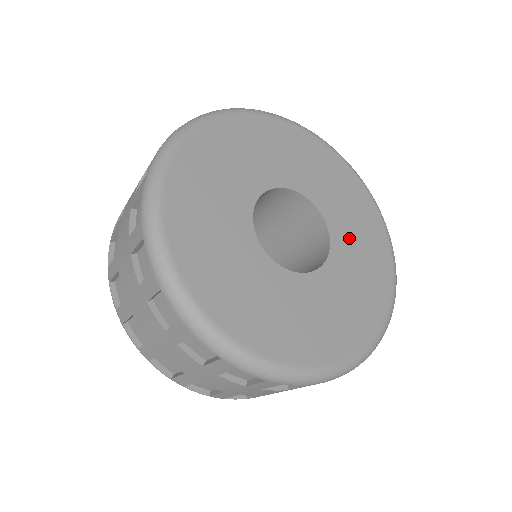
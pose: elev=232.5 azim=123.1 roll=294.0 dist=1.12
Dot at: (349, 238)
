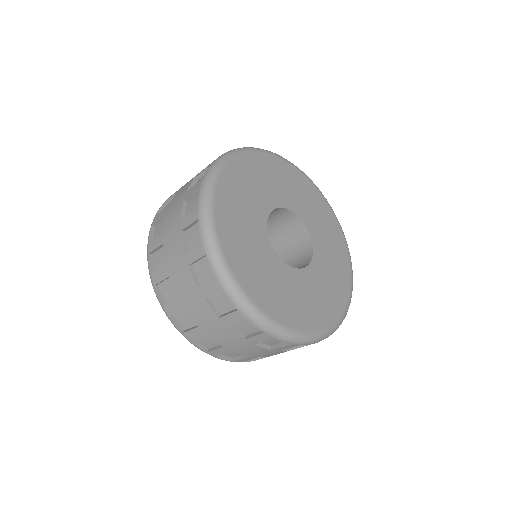
Dot at: (322, 240)
